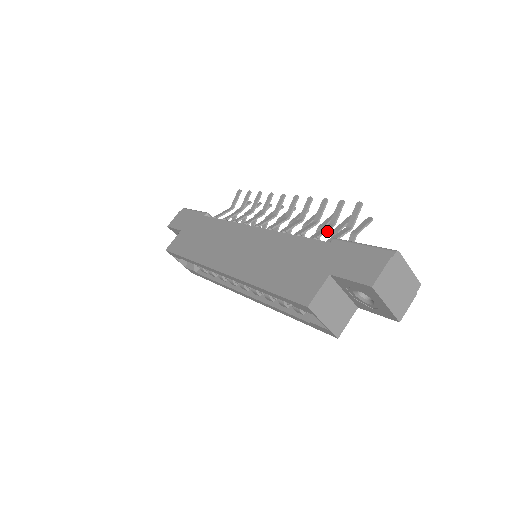
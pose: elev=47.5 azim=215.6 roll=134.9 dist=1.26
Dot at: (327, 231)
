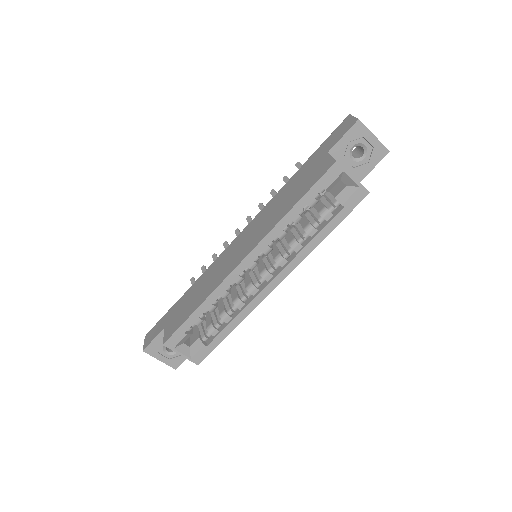
Dot at: occluded
